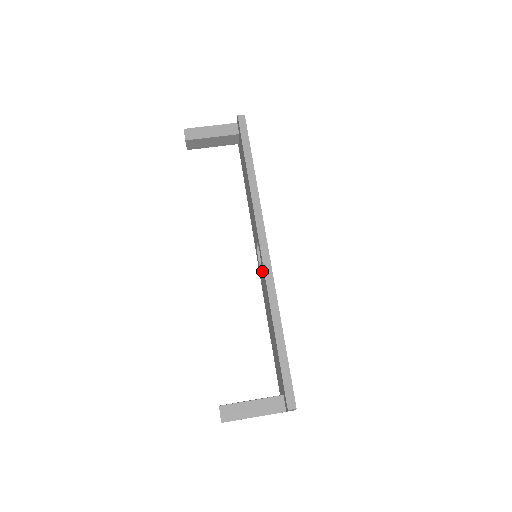
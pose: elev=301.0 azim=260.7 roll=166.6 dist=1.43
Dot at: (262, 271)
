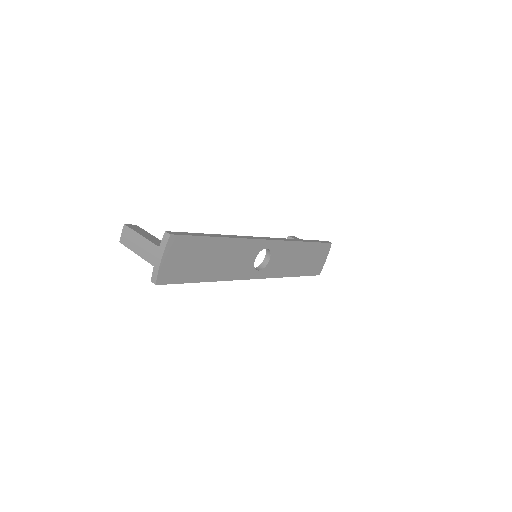
Dot at: occluded
